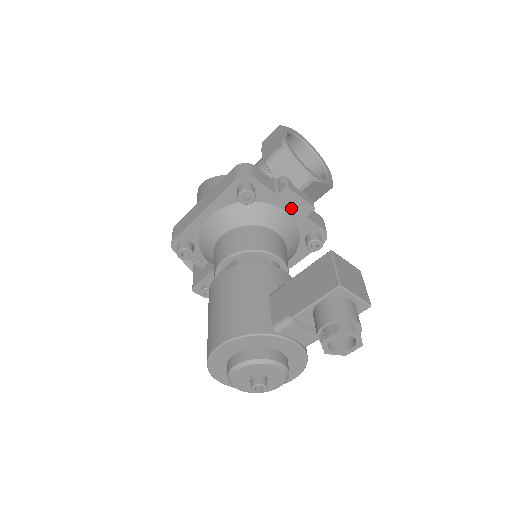
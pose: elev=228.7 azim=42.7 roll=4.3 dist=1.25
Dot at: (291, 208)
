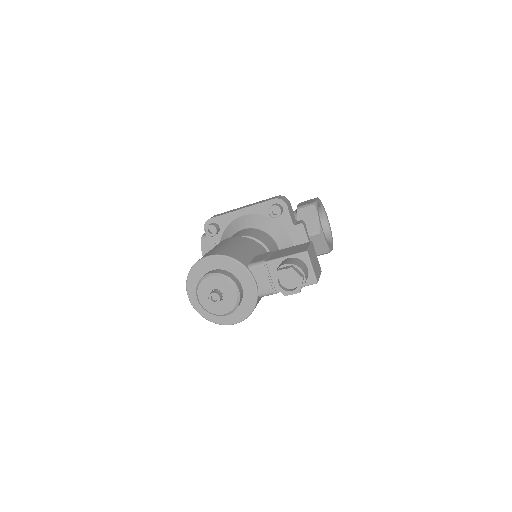
Dot at: (297, 241)
